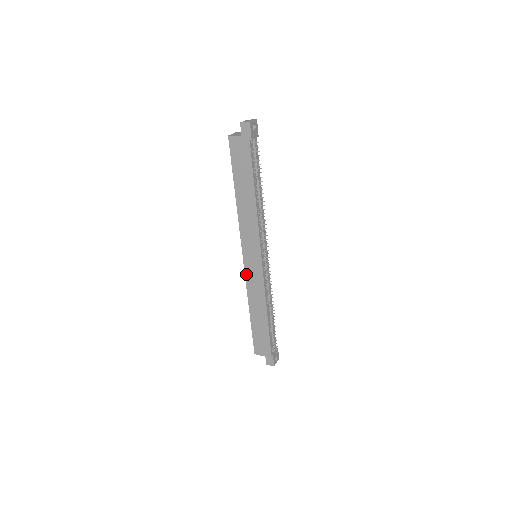
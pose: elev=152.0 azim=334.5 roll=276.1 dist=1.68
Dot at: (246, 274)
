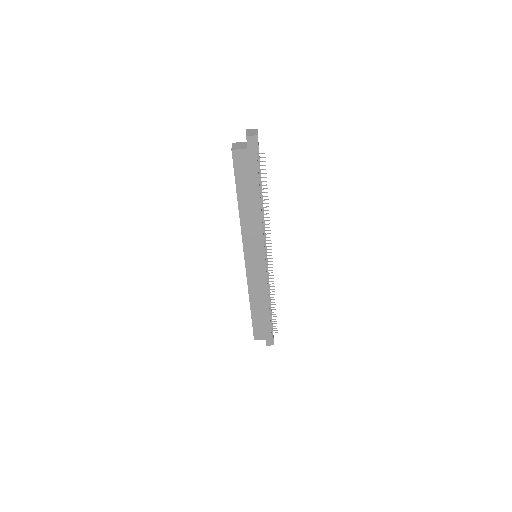
Dot at: (248, 275)
